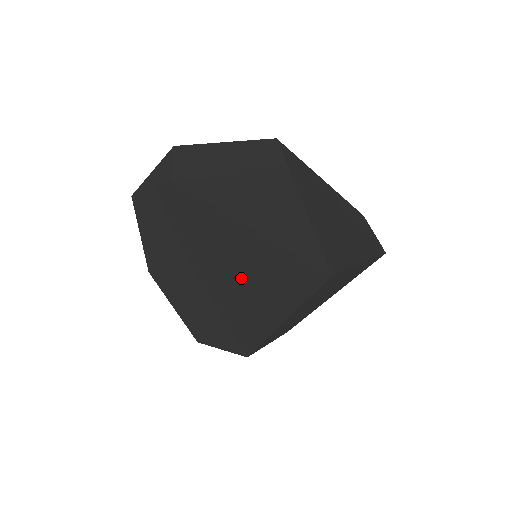
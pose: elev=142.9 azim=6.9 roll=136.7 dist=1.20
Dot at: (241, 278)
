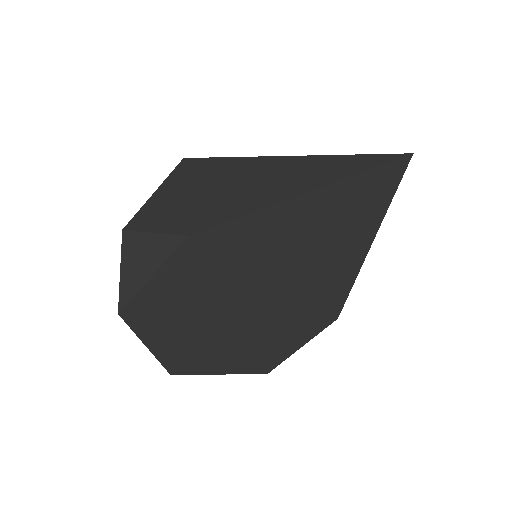
Dot at: (314, 249)
